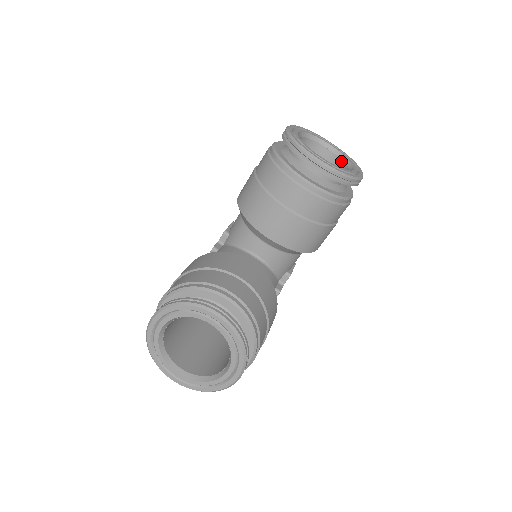
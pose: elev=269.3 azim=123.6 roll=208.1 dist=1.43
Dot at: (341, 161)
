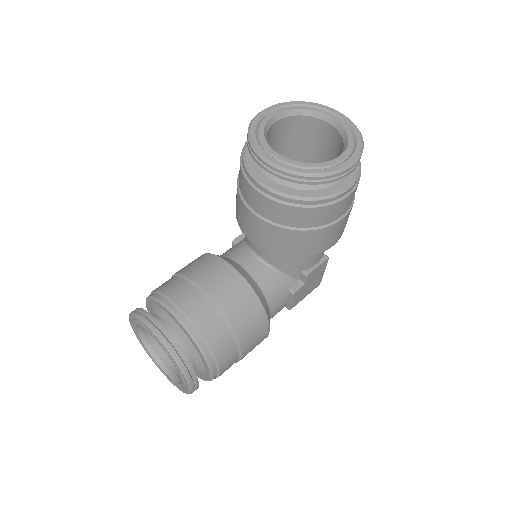
Dot at: (342, 140)
